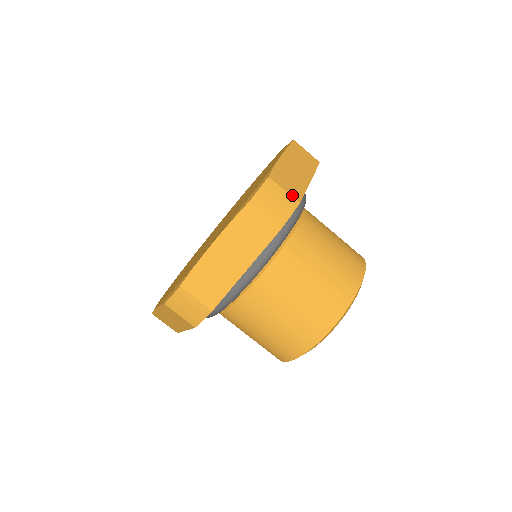
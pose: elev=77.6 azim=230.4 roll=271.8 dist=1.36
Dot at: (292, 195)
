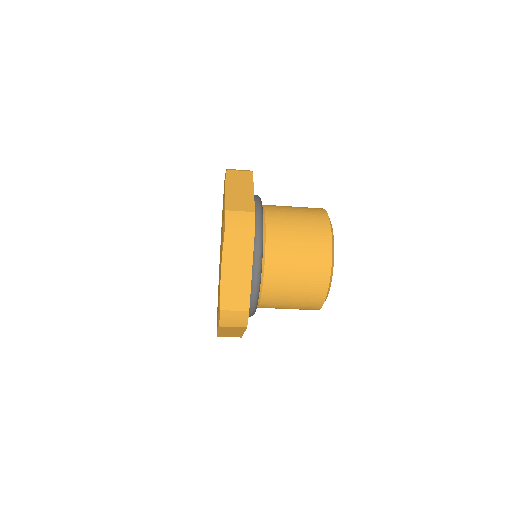
Dot at: (247, 211)
